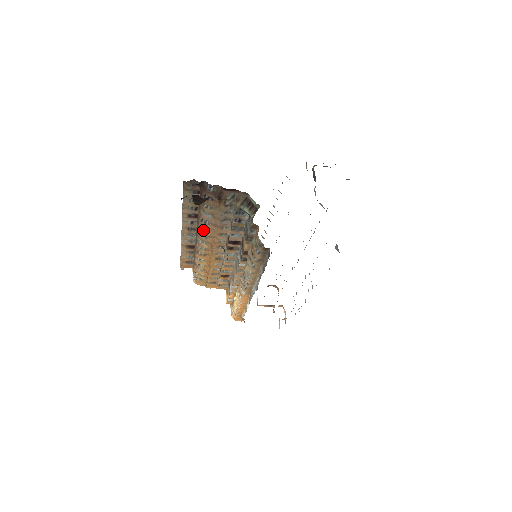
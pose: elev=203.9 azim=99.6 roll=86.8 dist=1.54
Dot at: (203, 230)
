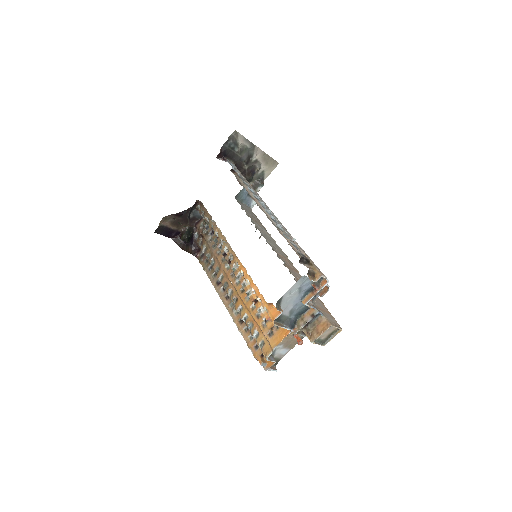
Dot at: (217, 274)
